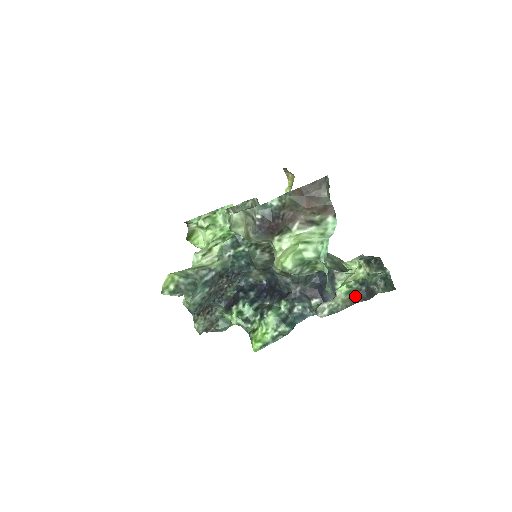
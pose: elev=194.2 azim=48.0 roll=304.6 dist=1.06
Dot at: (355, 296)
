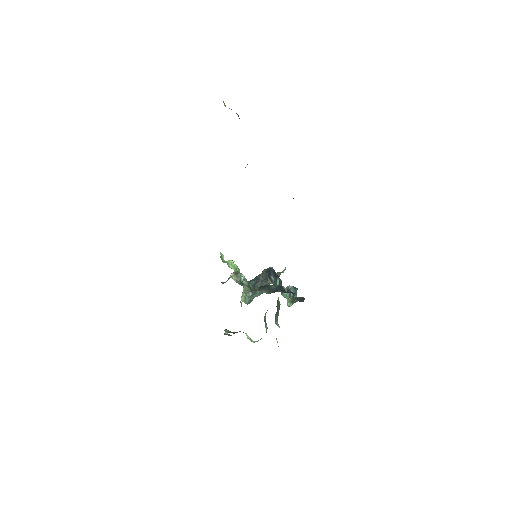
Dot at: occluded
